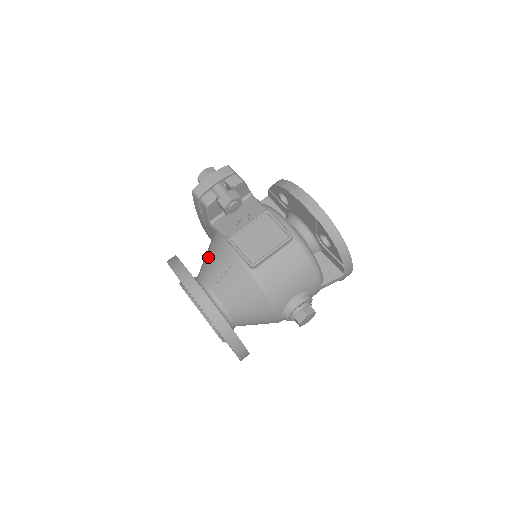
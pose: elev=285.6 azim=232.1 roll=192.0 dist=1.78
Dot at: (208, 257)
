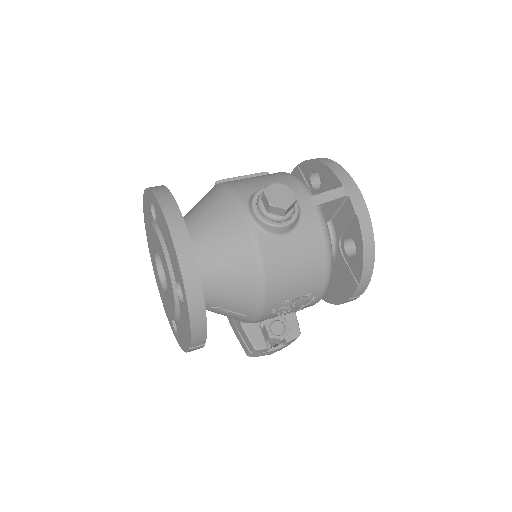
Dot at: occluded
